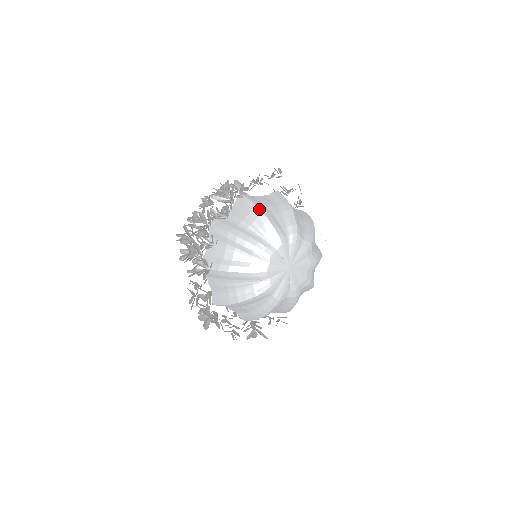
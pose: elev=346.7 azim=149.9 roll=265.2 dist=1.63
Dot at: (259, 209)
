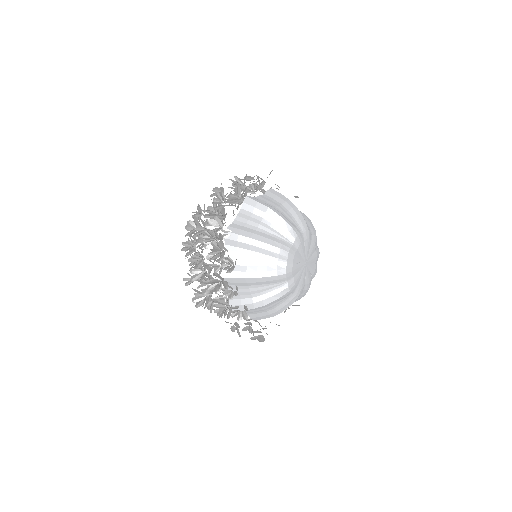
Dot at: (256, 240)
